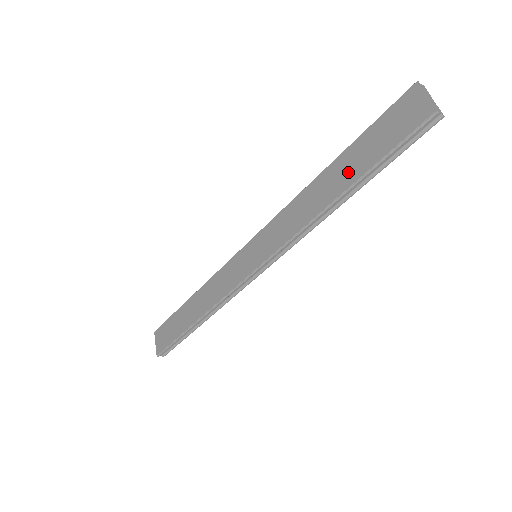
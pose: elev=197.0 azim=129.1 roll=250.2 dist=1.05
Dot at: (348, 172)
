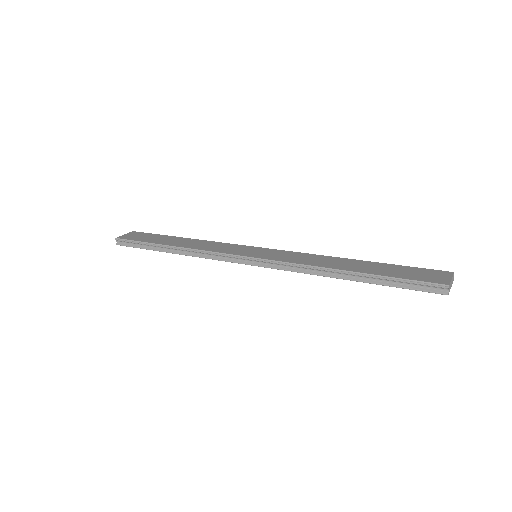
Dot at: (366, 268)
